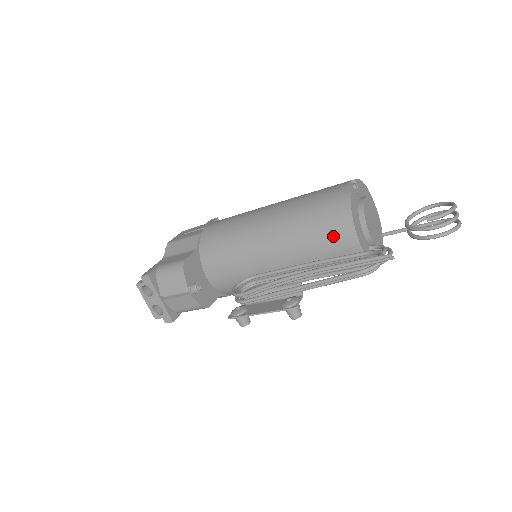
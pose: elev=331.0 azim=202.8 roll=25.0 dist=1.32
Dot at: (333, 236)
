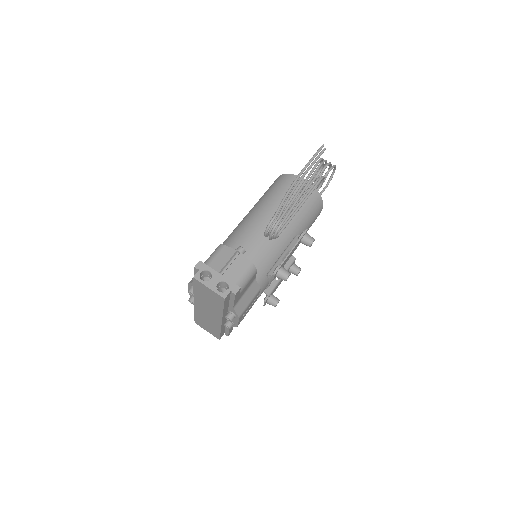
Dot at: occluded
